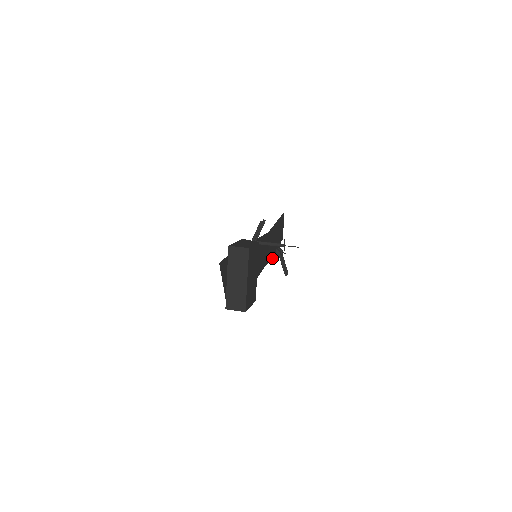
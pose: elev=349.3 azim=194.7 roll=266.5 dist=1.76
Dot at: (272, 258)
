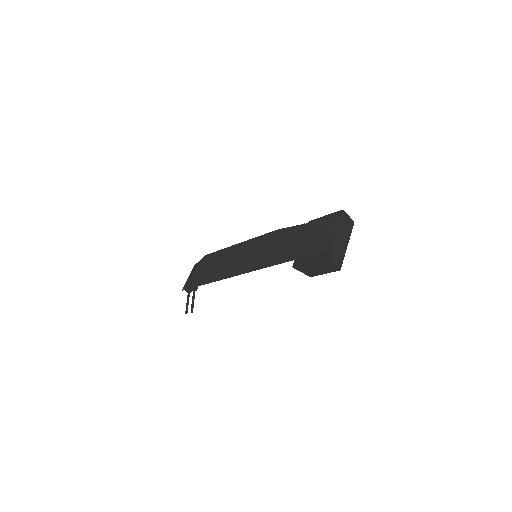
Dot at: (203, 283)
